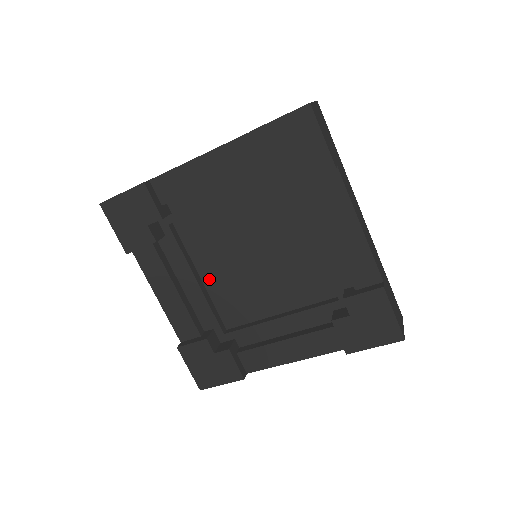
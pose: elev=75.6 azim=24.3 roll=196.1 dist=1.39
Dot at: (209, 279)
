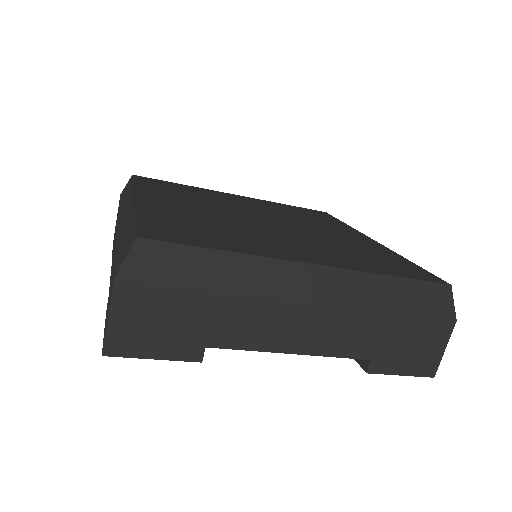
Dot at: occluded
